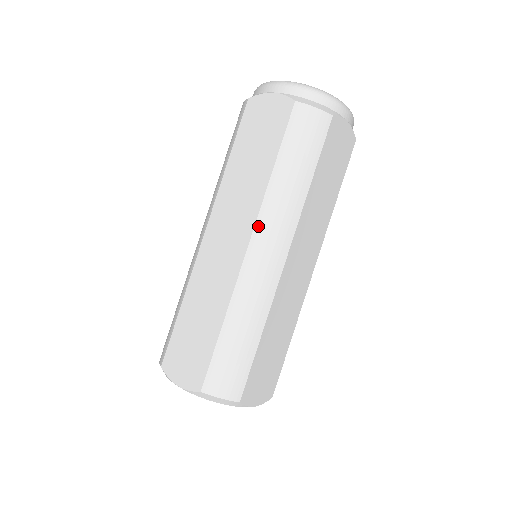
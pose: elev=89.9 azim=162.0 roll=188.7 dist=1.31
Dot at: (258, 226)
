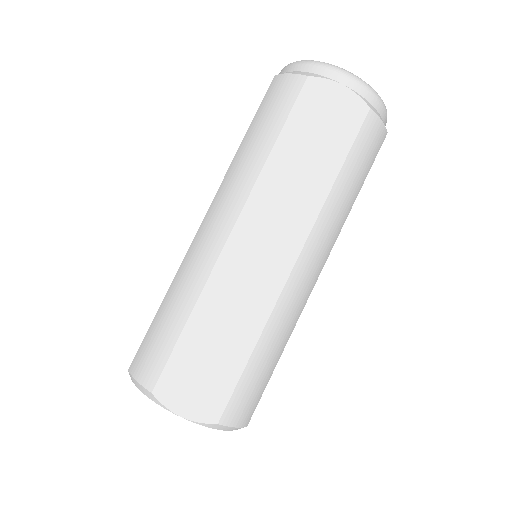
Dot at: (310, 241)
